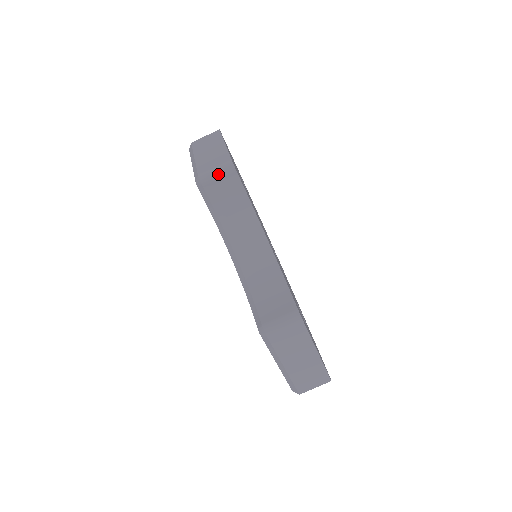
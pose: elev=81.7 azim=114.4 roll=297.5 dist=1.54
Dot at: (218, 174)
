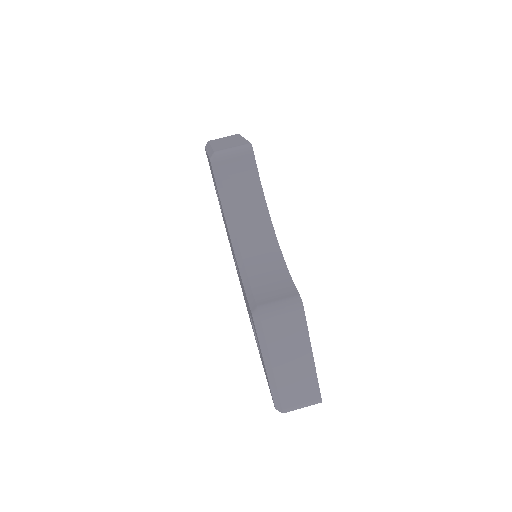
Dot at: (235, 153)
